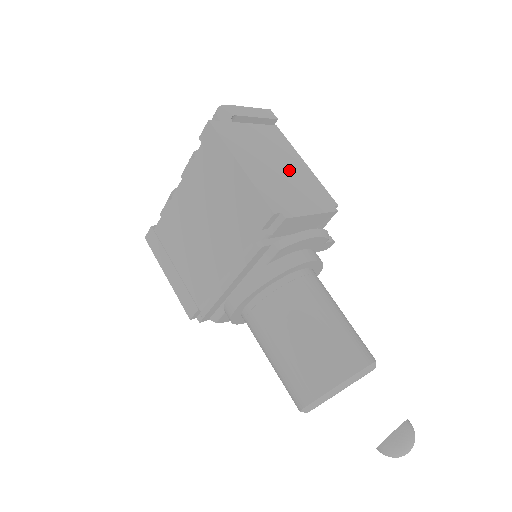
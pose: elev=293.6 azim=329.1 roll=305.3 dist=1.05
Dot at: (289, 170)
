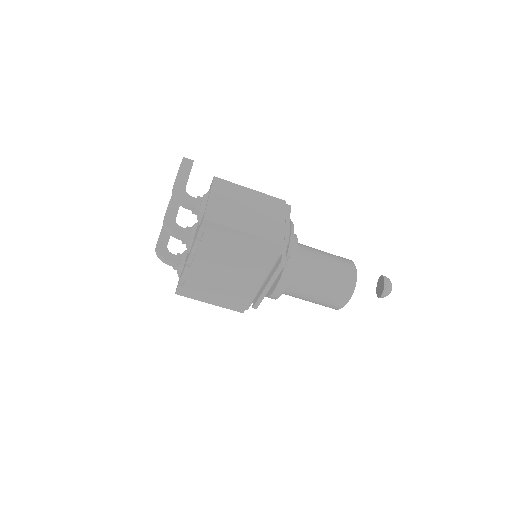
Dot at: (254, 205)
